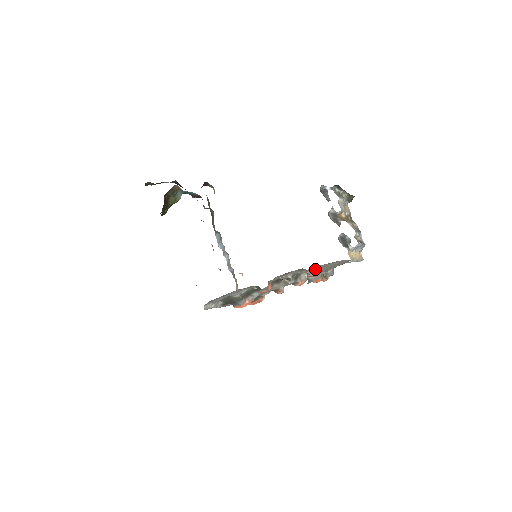
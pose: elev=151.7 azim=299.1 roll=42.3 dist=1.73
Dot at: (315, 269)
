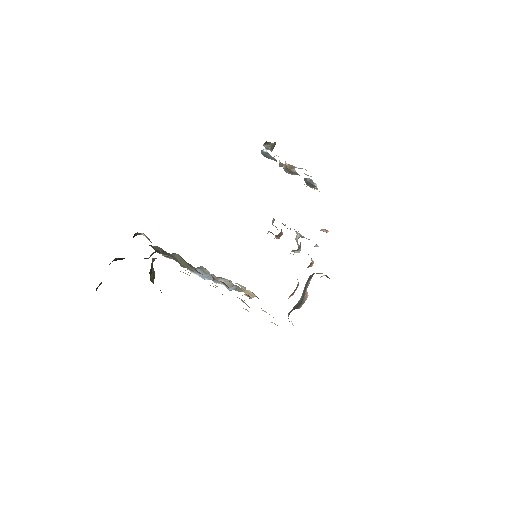
Dot at: occluded
